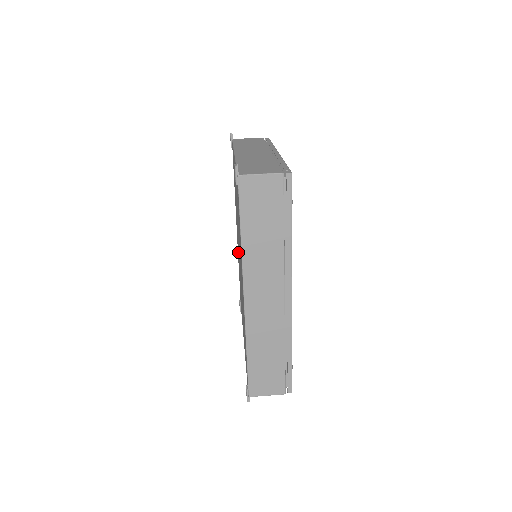
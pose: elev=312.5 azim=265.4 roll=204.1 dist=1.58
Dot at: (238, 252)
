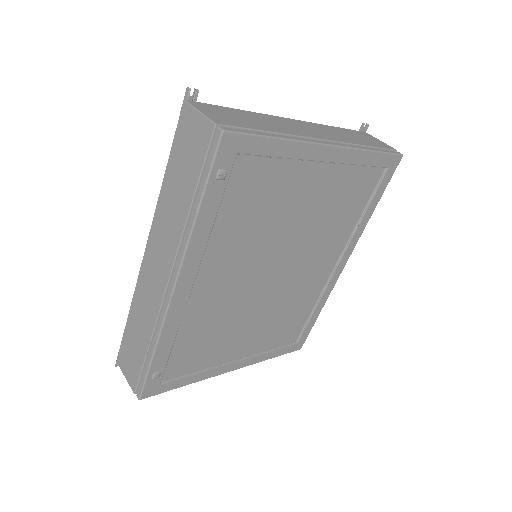
Dot at: occluded
